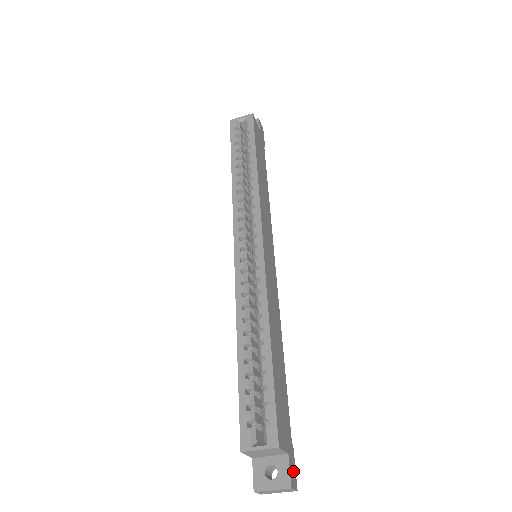
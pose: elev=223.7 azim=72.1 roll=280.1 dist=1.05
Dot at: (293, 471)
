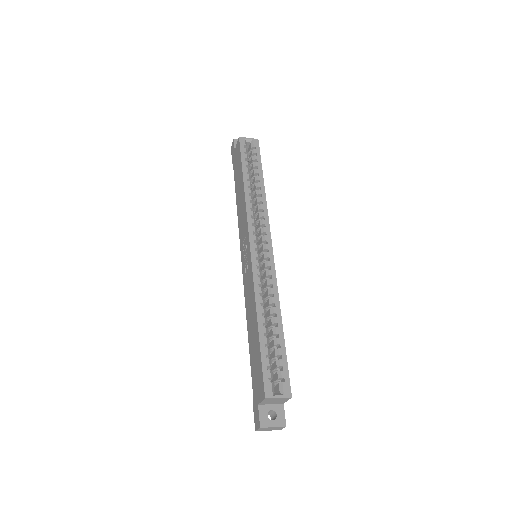
Dot at: occluded
